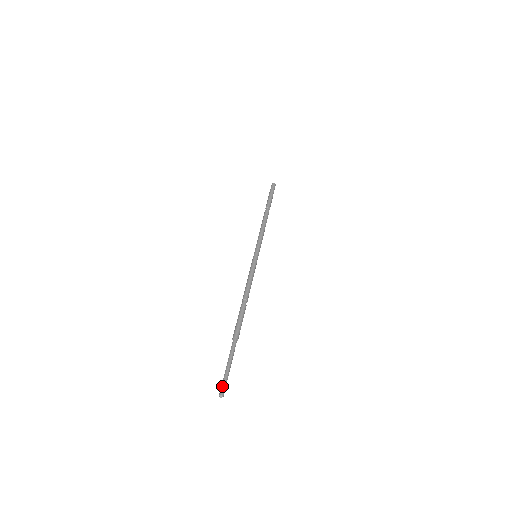
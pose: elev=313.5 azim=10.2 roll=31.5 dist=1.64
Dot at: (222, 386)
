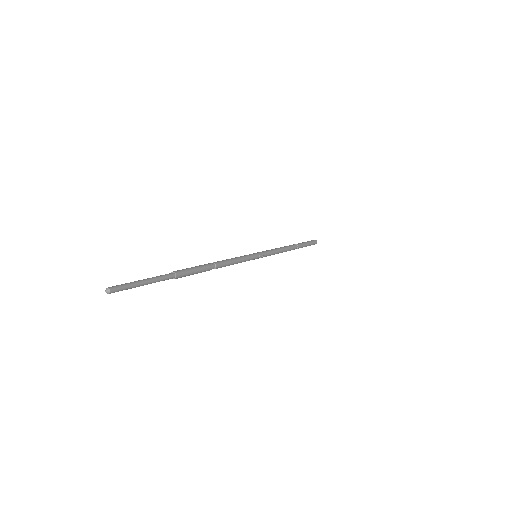
Dot at: (117, 285)
